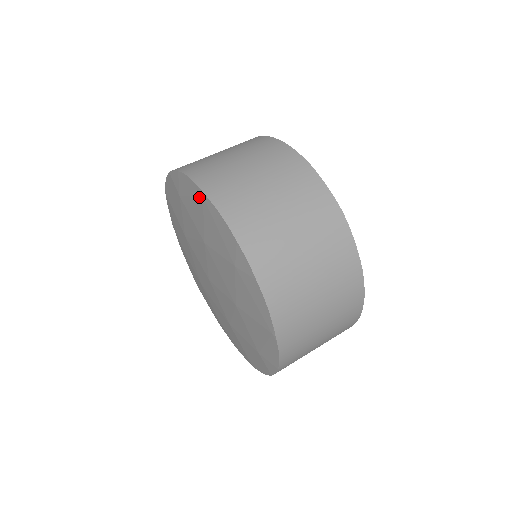
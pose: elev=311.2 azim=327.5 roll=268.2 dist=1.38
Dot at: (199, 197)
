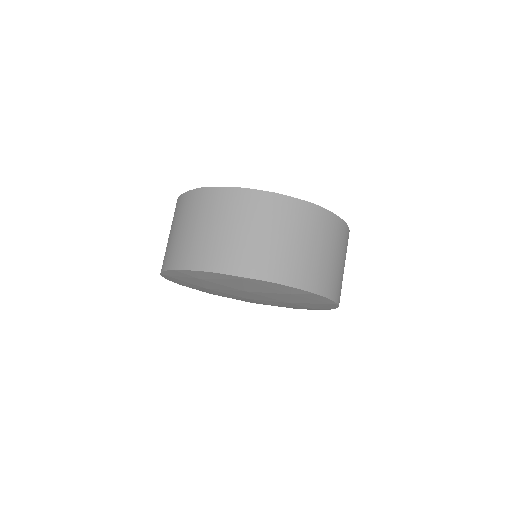
Dot at: (235, 279)
